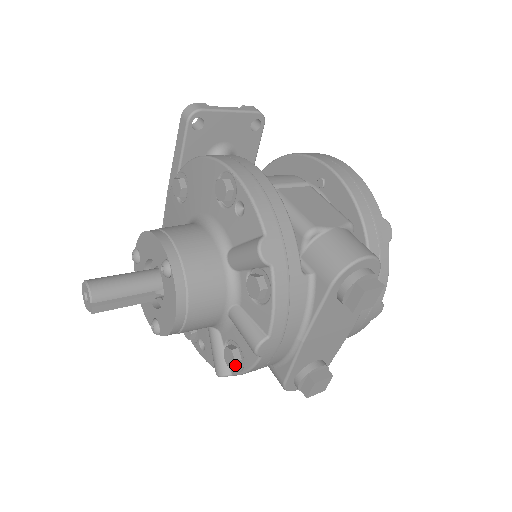
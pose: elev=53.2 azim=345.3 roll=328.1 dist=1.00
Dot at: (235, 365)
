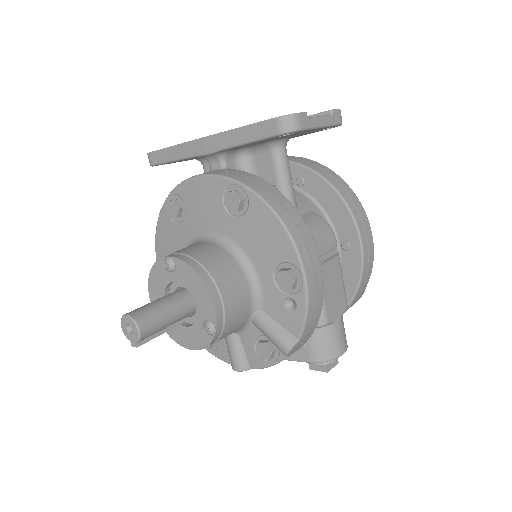
Dot at: (206, 348)
